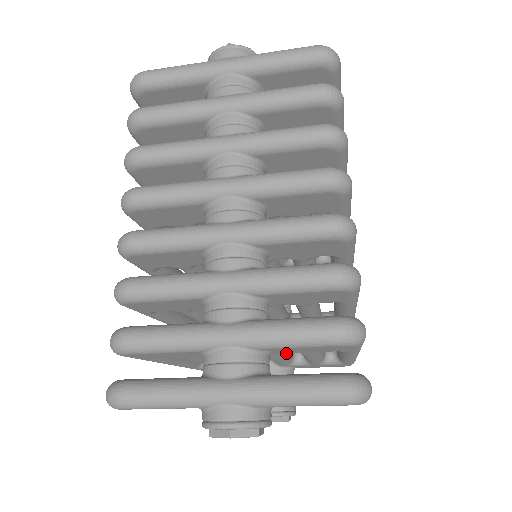
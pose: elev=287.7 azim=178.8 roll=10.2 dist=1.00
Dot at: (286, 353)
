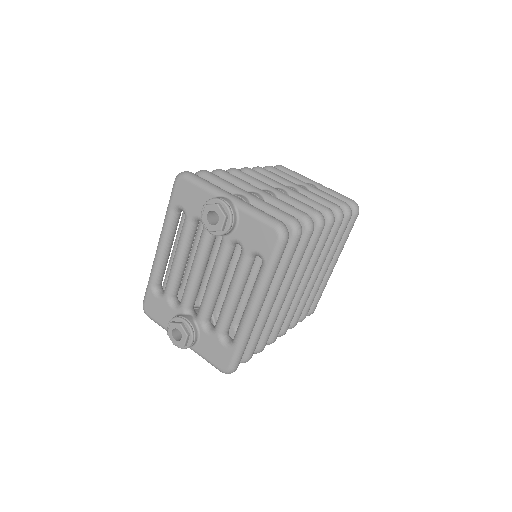
Dot at: occluded
